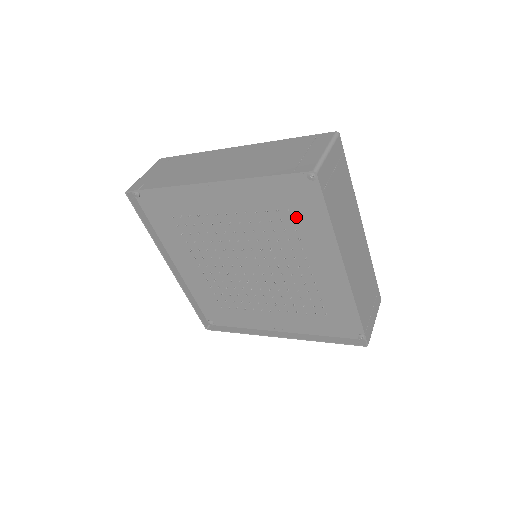
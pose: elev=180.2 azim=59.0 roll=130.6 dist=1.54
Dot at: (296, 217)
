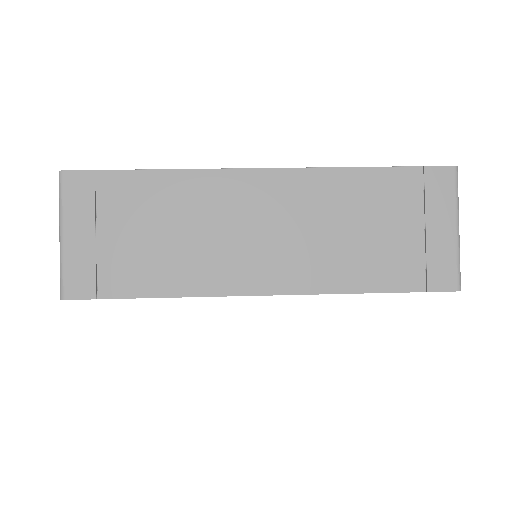
Dot at: occluded
